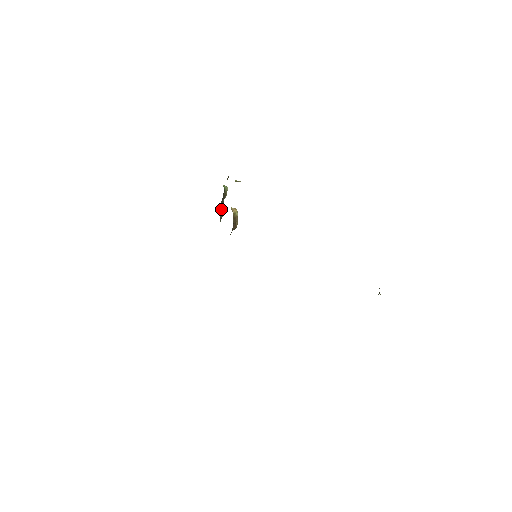
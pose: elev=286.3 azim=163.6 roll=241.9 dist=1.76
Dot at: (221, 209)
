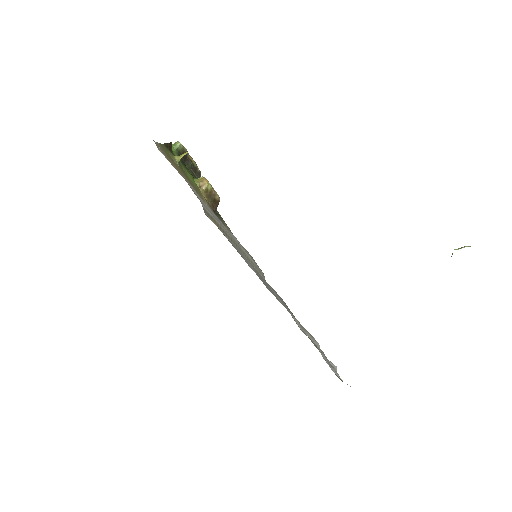
Dot at: (191, 168)
